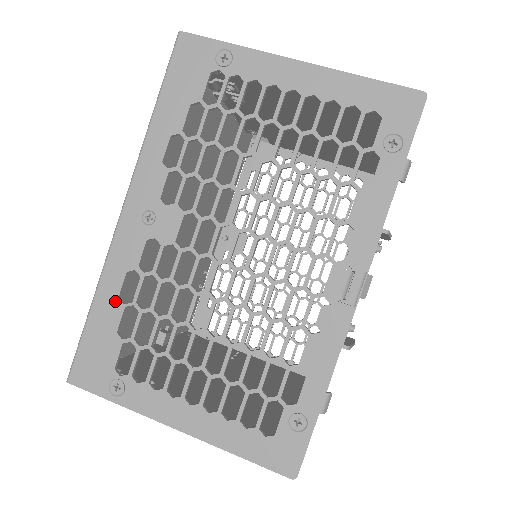
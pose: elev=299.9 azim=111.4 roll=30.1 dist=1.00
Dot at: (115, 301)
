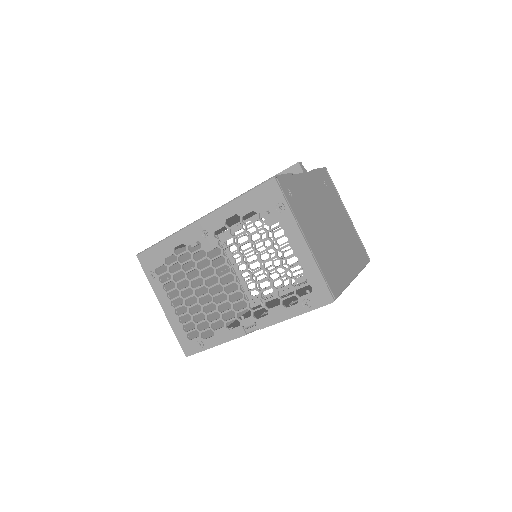
Dot at: (172, 248)
